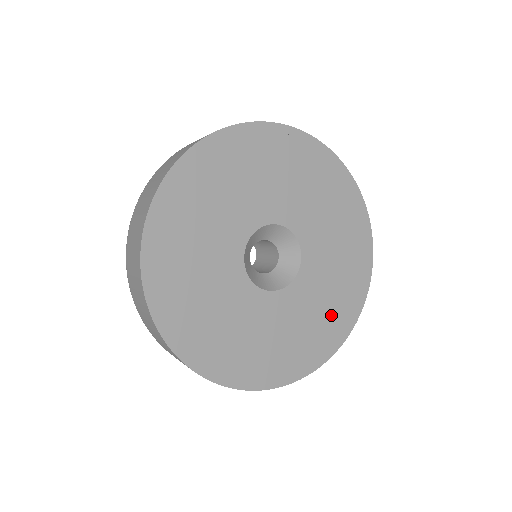
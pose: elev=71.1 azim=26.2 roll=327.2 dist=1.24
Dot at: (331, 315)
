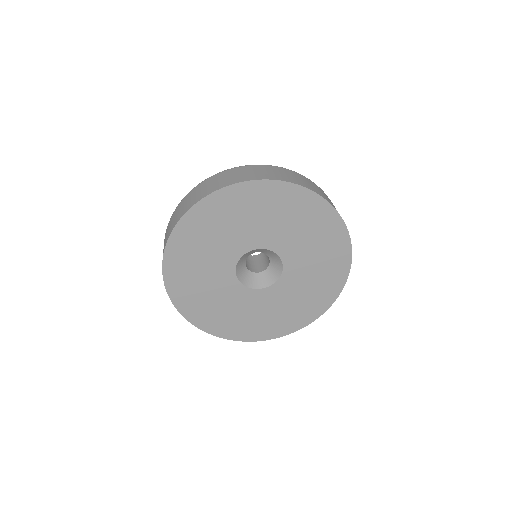
Dot at: (326, 270)
